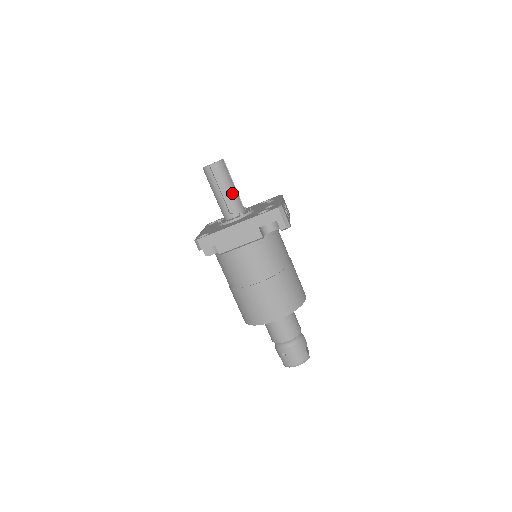
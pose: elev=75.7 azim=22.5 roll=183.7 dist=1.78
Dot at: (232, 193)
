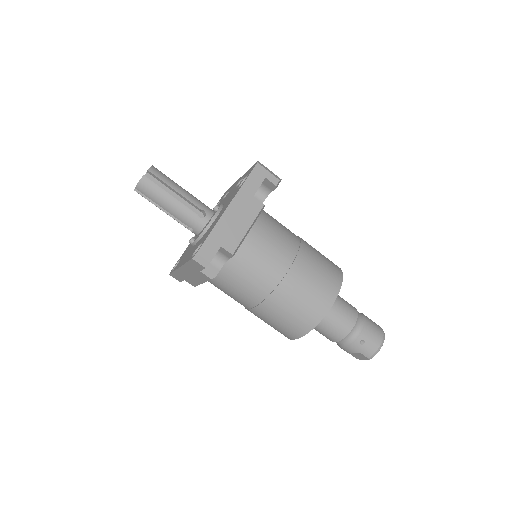
Dot at: (189, 195)
